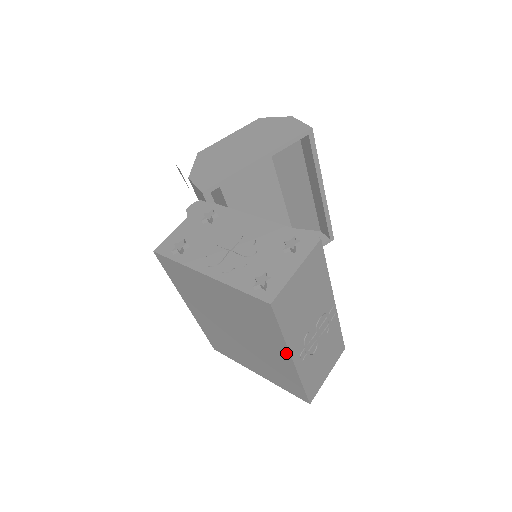
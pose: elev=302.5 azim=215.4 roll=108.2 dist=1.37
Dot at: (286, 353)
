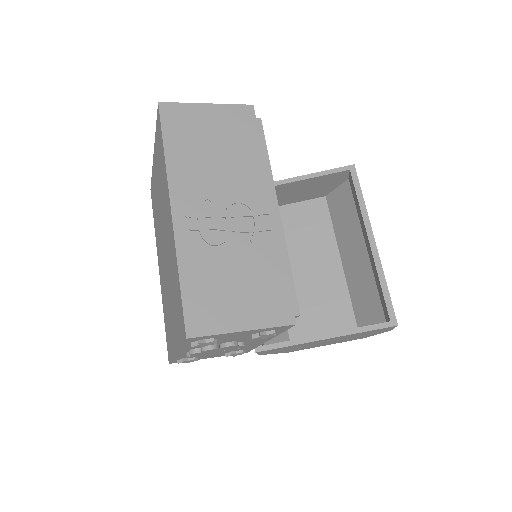
Dot at: (169, 198)
